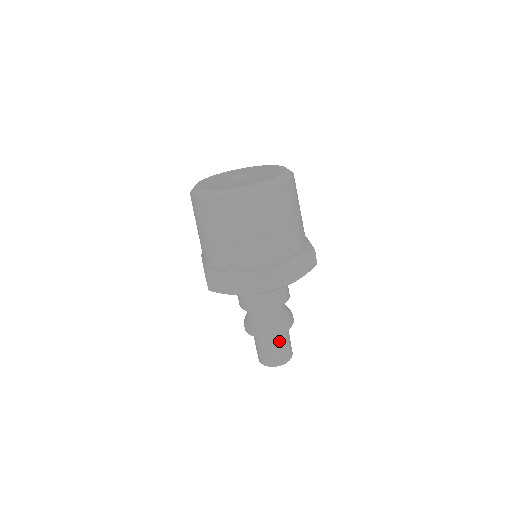
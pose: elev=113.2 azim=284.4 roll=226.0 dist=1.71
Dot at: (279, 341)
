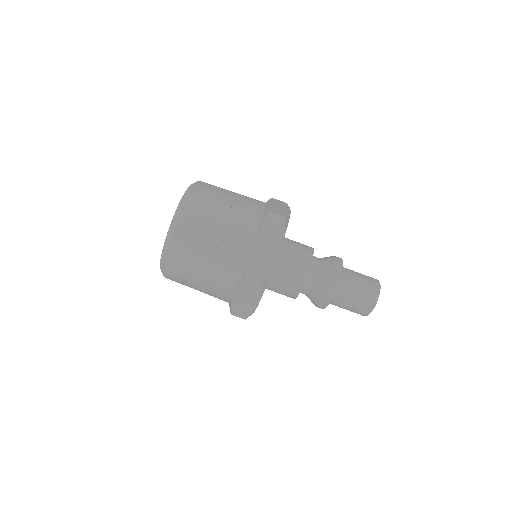
Dot at: (347, 291)
